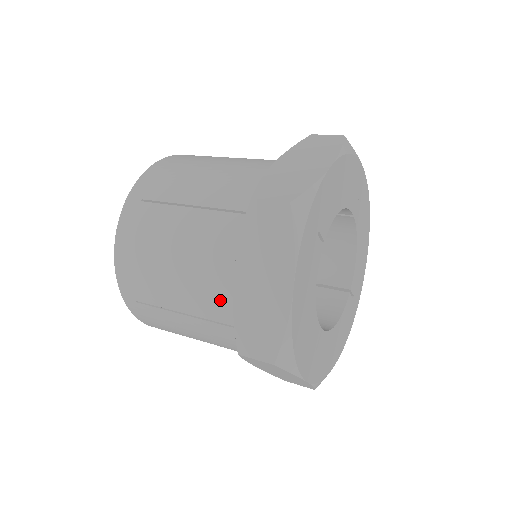
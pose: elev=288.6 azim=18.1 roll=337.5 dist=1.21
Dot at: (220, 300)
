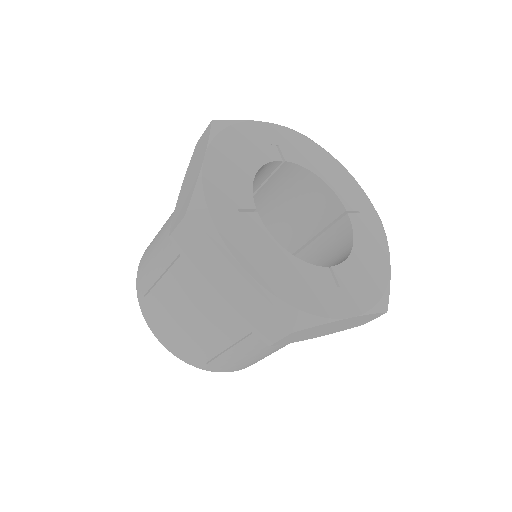
Dot at: (232, 318)
